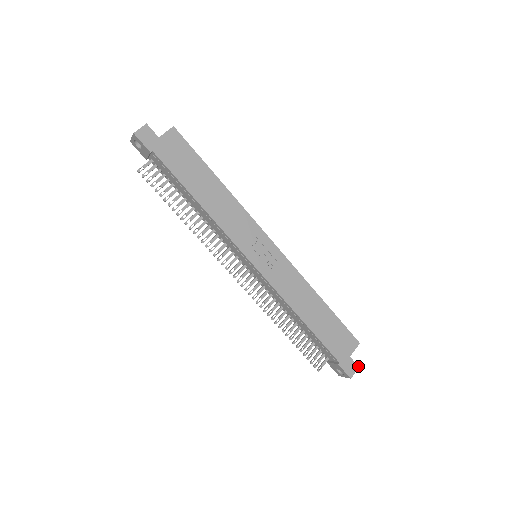
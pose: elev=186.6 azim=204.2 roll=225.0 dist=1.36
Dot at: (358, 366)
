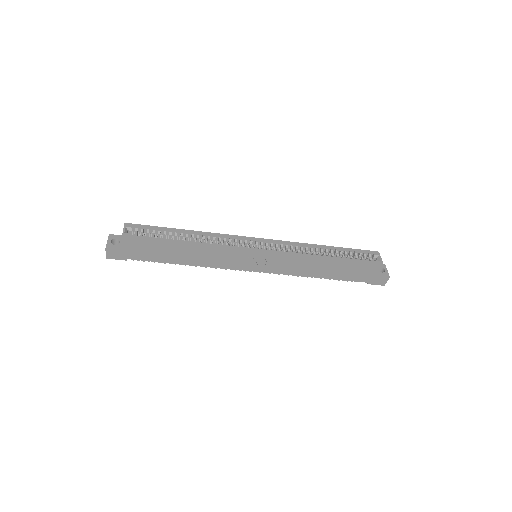
Dot at: (388, 277)
